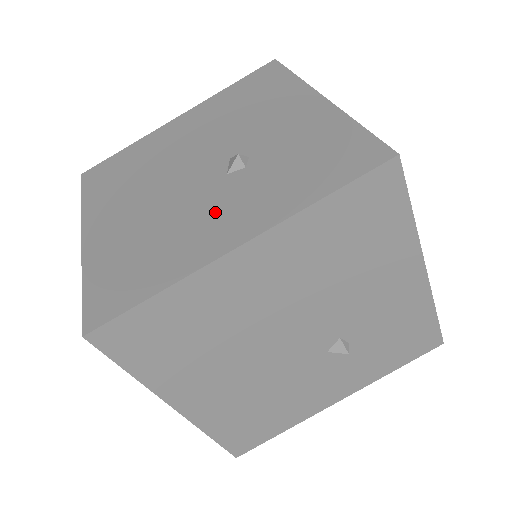
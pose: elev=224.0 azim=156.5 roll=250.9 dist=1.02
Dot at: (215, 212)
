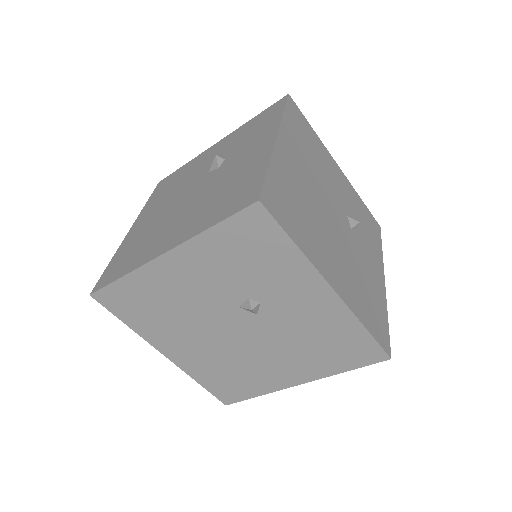
Dot at: (240, 161)
